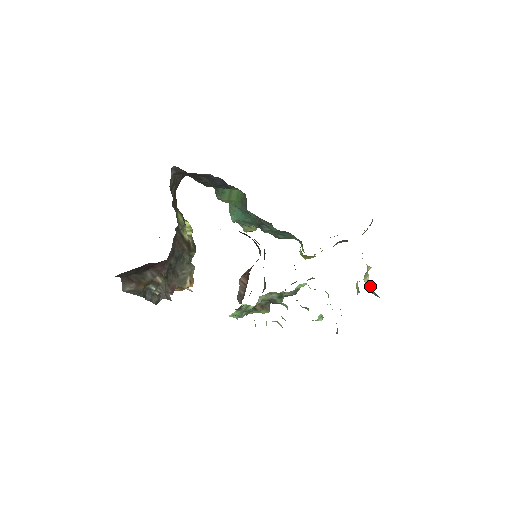
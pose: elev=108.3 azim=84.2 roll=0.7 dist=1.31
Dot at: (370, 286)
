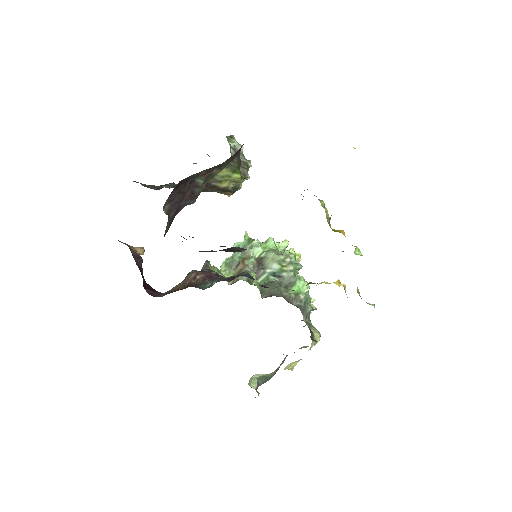
Dot at: (270, 374)
